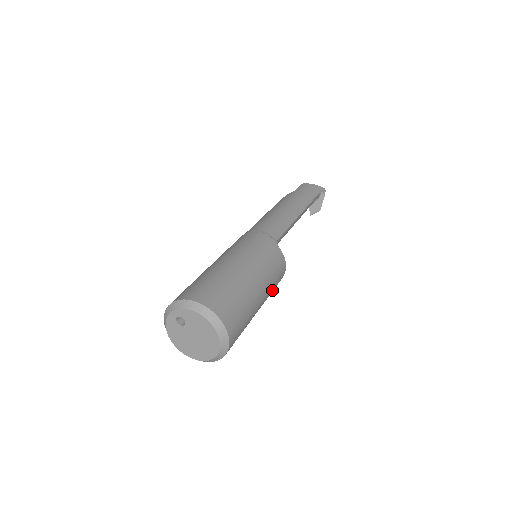
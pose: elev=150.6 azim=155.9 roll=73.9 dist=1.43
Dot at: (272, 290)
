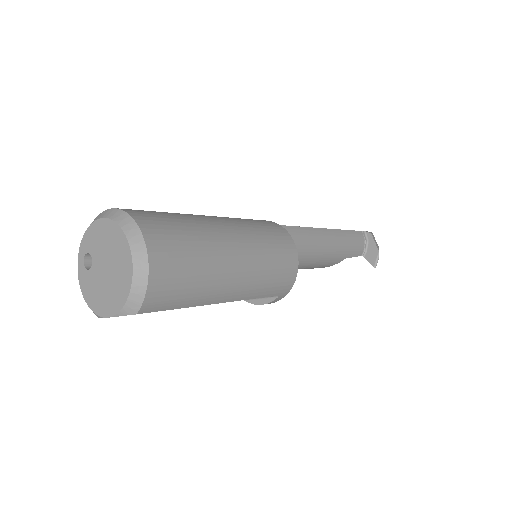
Dot at: (267, 248)
